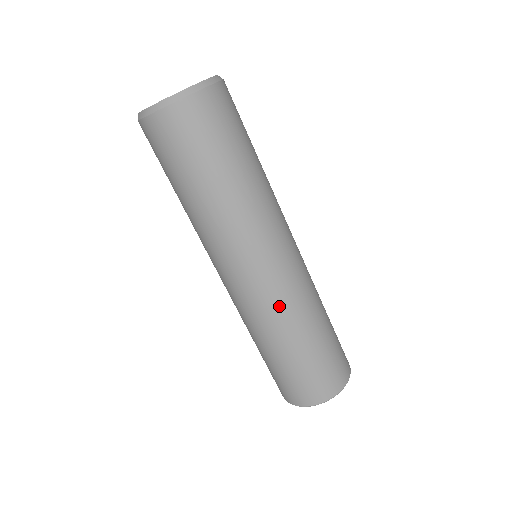
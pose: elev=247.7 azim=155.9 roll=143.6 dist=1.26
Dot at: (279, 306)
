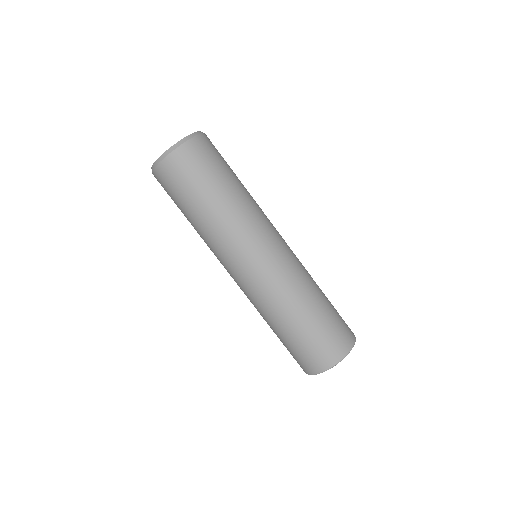
Dot at: (256, 299)
